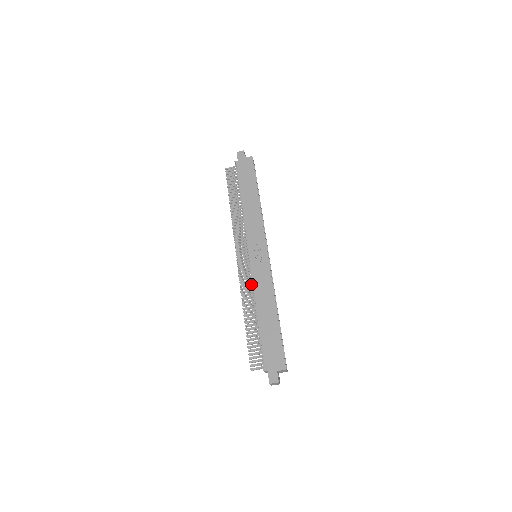
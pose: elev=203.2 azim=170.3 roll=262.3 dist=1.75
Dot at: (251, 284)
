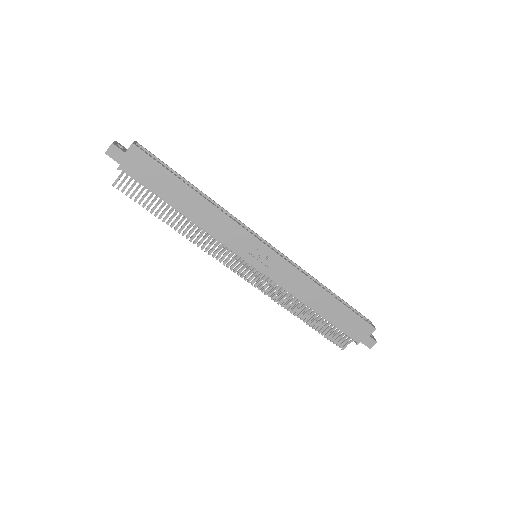
Dot at: (276, 284)
